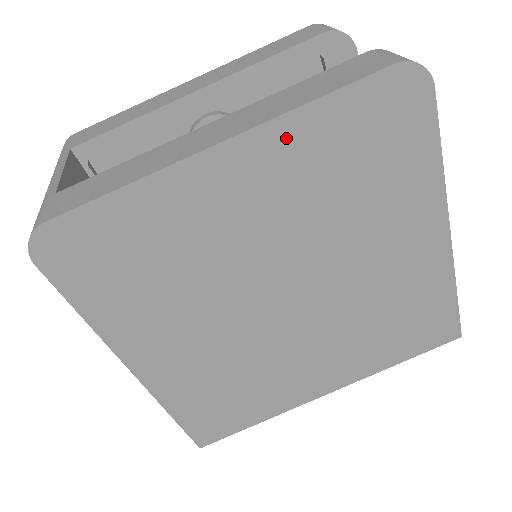
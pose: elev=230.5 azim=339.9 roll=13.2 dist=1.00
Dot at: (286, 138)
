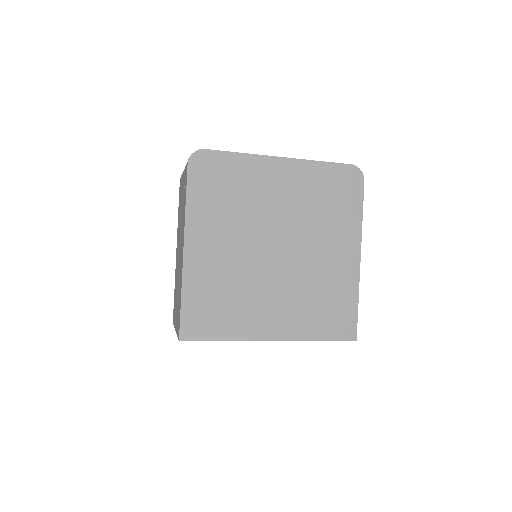
Dot at: (306, 169)
